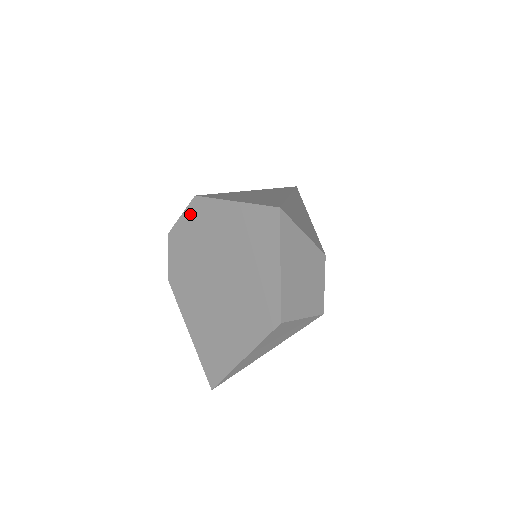
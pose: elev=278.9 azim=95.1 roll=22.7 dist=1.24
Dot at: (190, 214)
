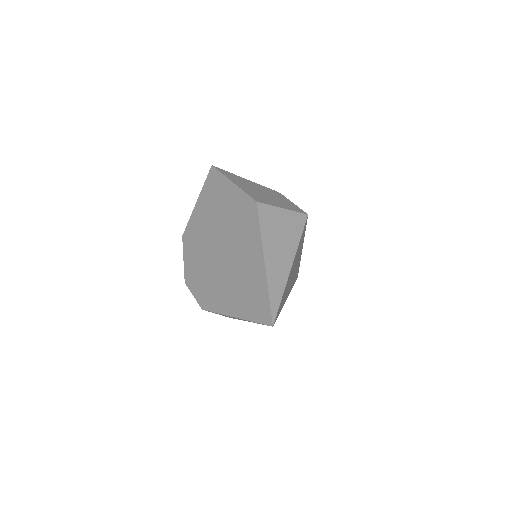
Dot at: (186, 249)
